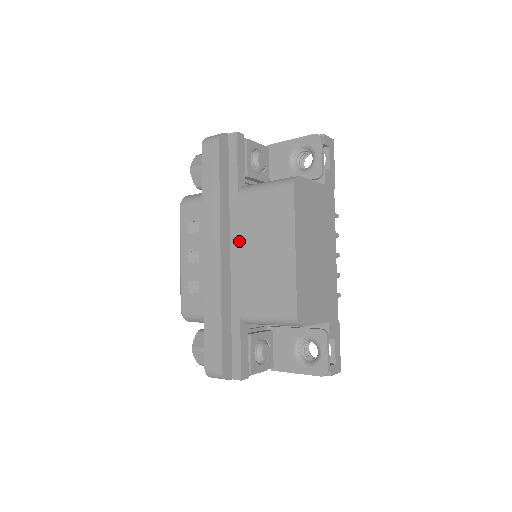
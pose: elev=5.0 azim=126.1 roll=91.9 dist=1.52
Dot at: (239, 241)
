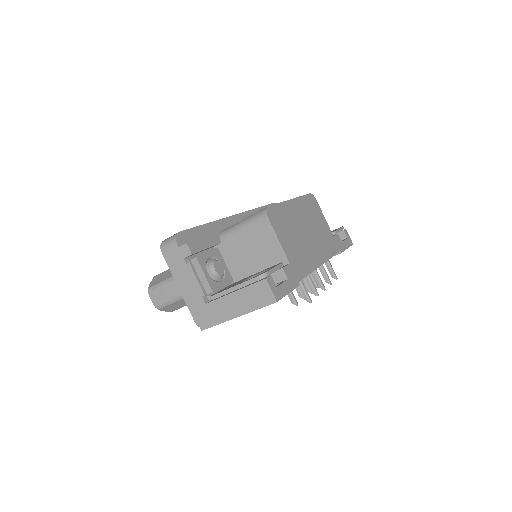
Dot at: occluded
